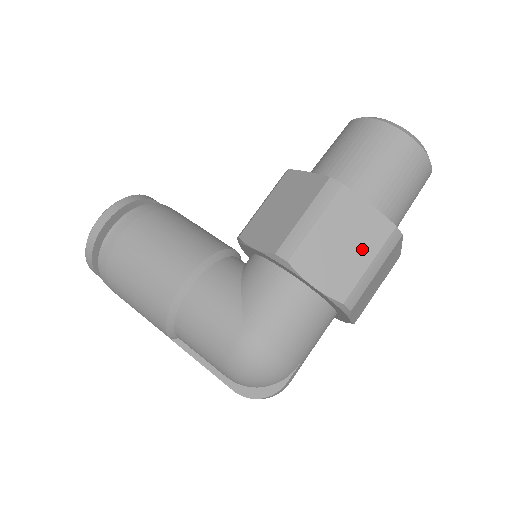
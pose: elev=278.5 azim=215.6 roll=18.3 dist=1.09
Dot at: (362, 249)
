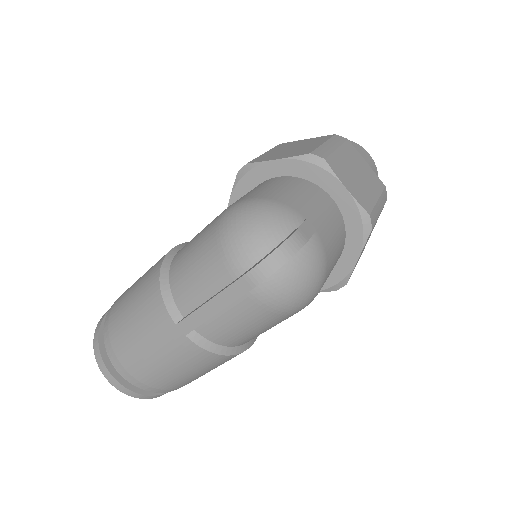
Dot at: (311, 144)
